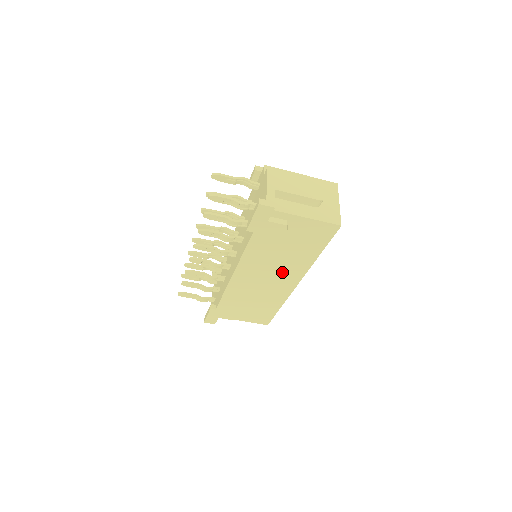
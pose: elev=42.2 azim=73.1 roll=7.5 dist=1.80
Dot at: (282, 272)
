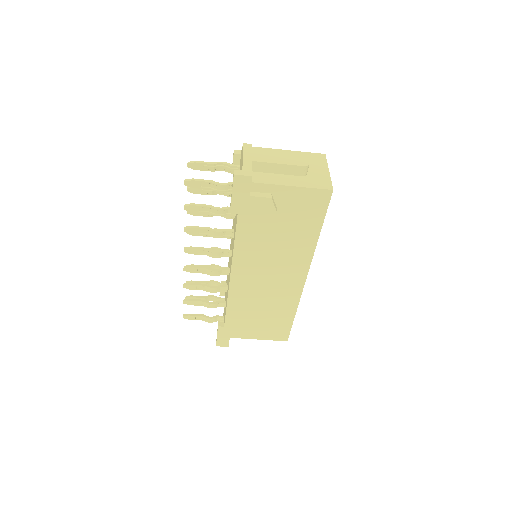
Dot at: (284, 265)
